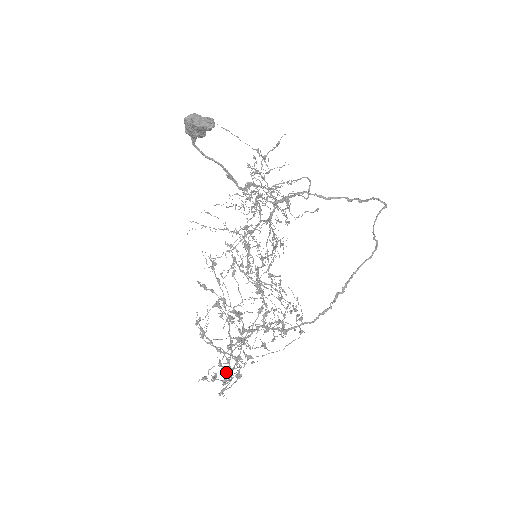
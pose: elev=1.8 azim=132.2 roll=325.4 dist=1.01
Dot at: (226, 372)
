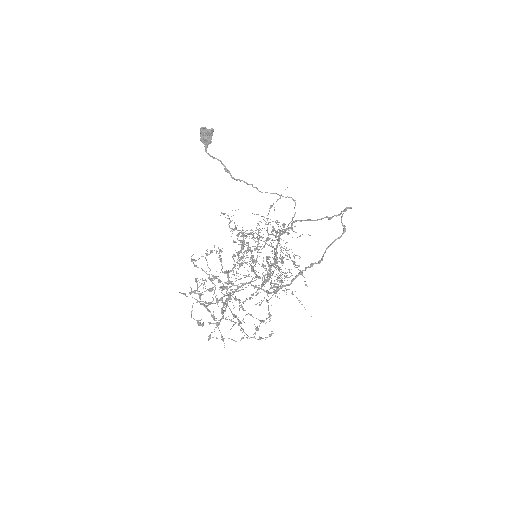
Dot at: (206, 303)
